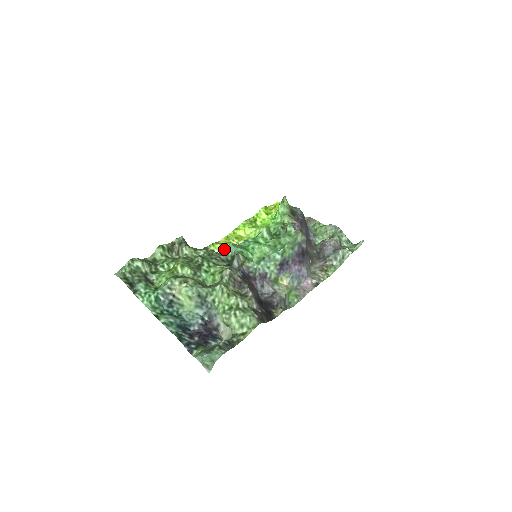
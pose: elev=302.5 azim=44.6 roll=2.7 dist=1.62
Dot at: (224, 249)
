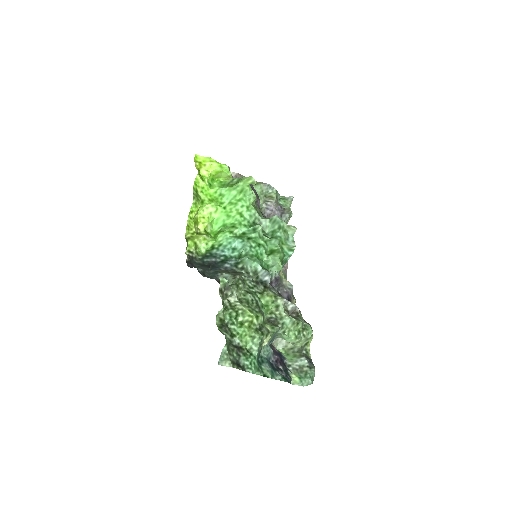
Dot at: (197, 244)
